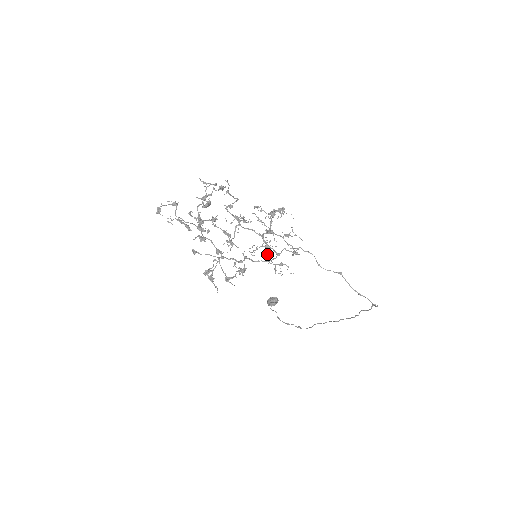
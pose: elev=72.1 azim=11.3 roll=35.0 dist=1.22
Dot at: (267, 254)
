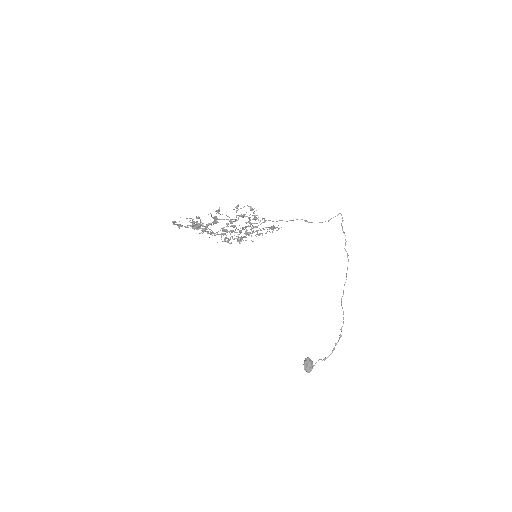
Dot at: occluded
